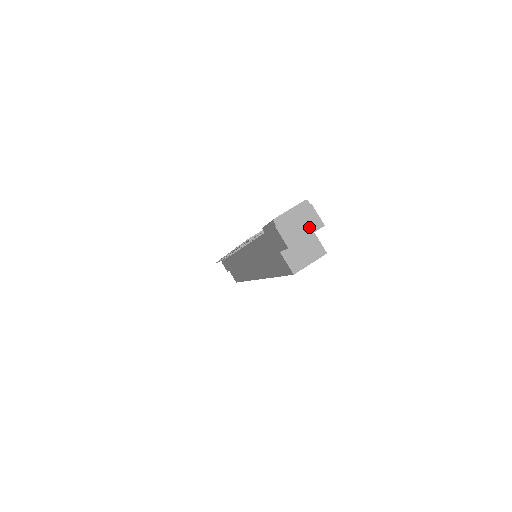
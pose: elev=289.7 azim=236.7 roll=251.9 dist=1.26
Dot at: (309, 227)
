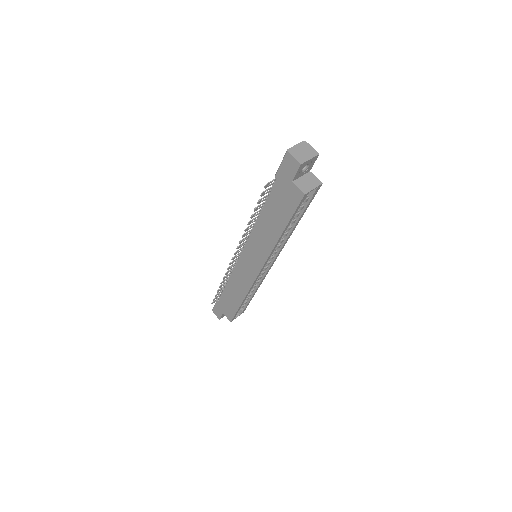
Dot at: (310, 154)
